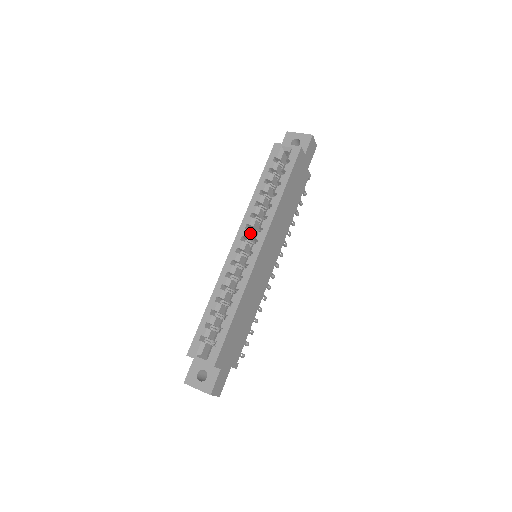
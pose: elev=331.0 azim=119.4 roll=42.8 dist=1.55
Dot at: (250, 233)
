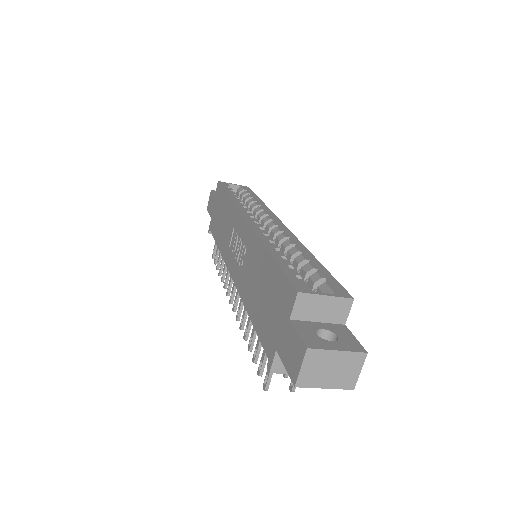
Dot at: occluded
